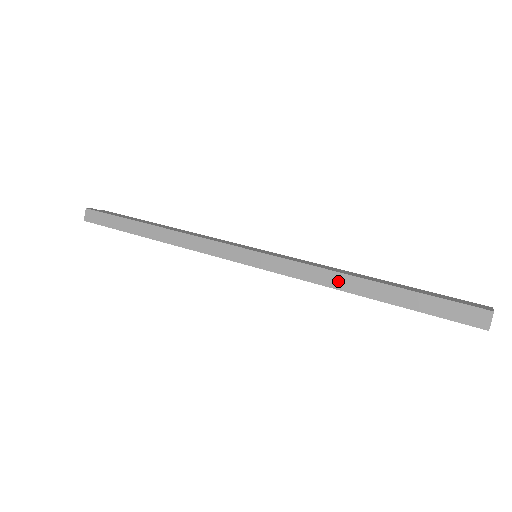
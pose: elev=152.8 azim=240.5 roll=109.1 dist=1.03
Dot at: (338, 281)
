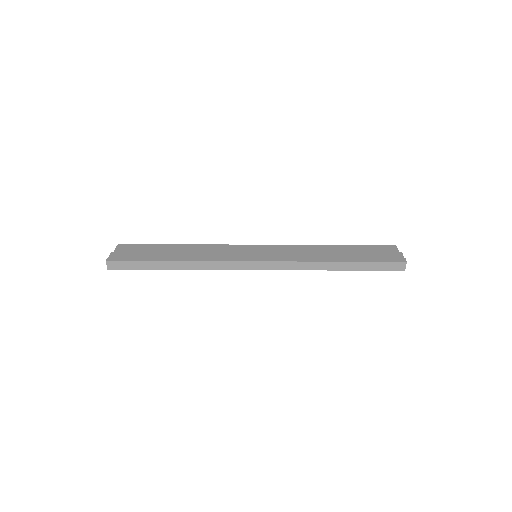
Dot at: (322, 266)
